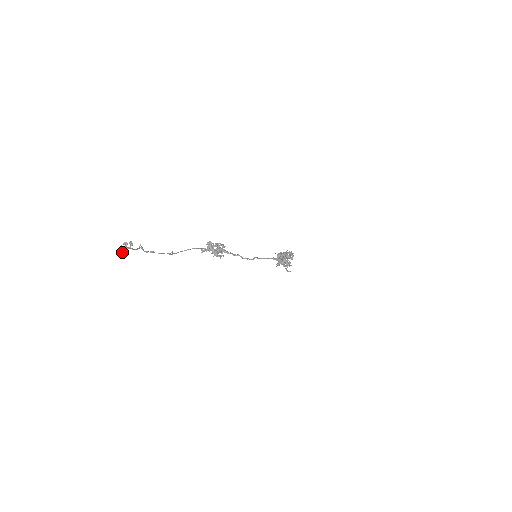
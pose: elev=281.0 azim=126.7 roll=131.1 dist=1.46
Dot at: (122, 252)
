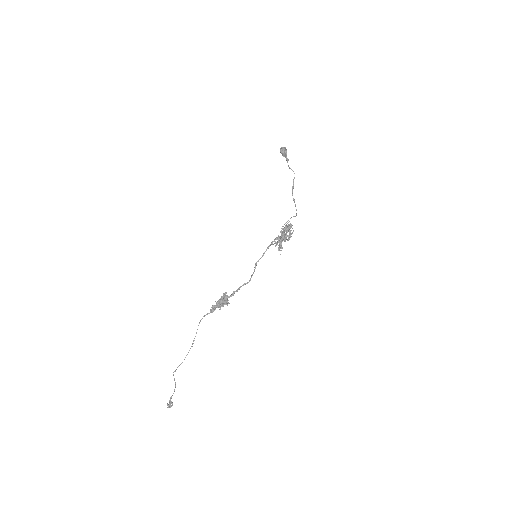
Dot at: (170, 406)
